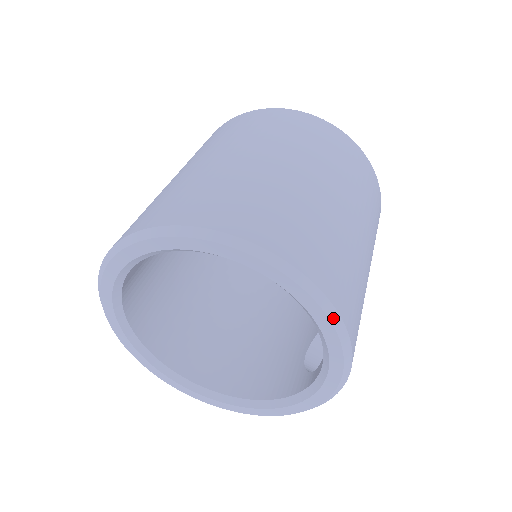
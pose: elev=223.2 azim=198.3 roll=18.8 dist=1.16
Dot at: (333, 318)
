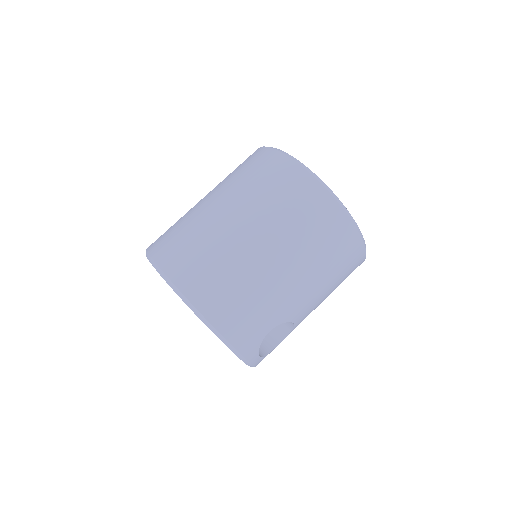
Dot at: (208, 325)
